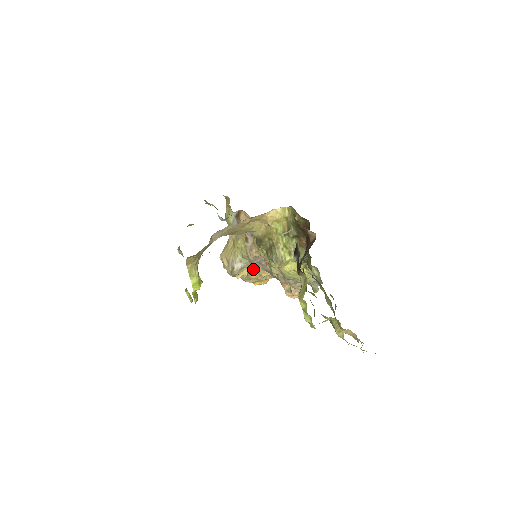
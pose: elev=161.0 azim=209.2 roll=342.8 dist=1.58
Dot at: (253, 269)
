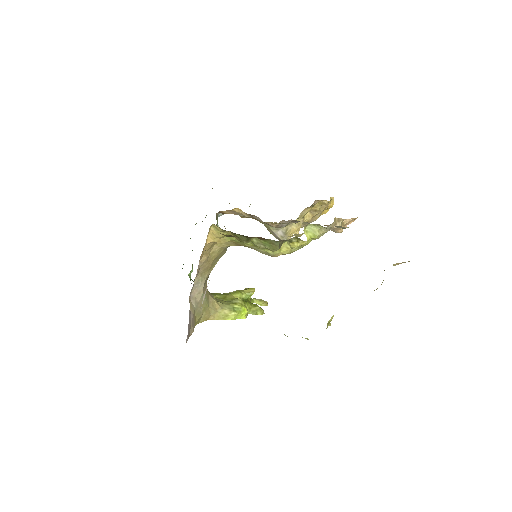
Dot at: (299, 218)
